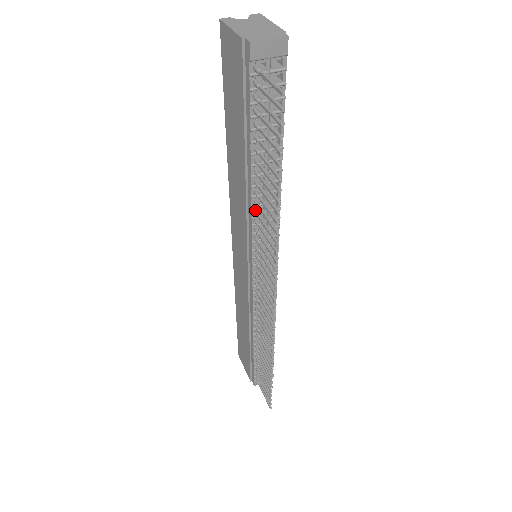
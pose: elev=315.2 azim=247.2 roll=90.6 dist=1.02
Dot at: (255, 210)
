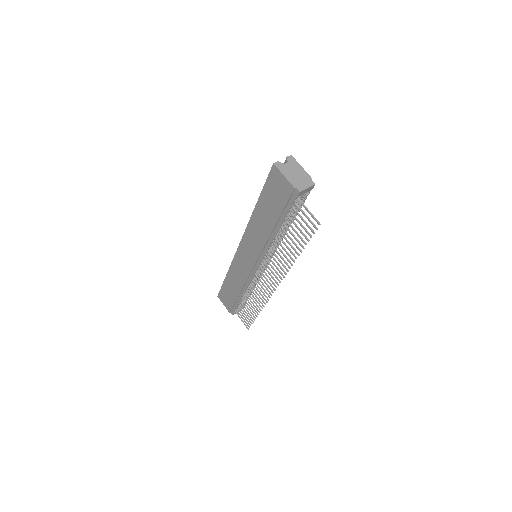
Dot at: (272, 245)
